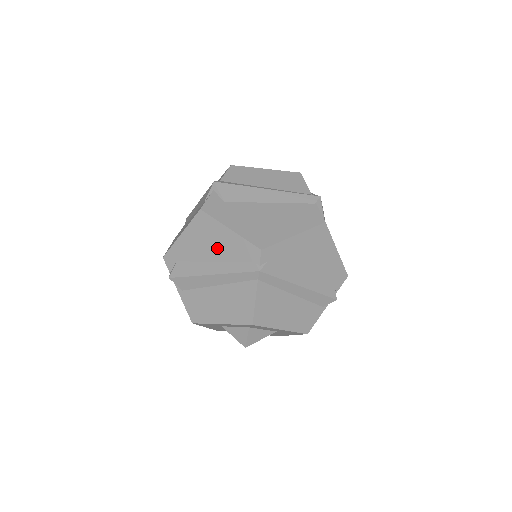
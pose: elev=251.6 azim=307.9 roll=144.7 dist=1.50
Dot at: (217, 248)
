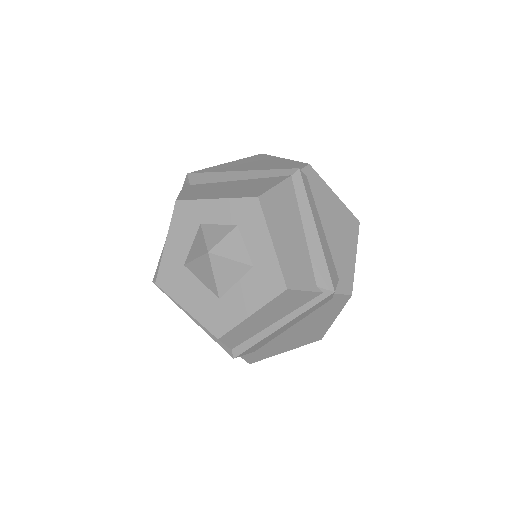
Dot at: (260, 165)
